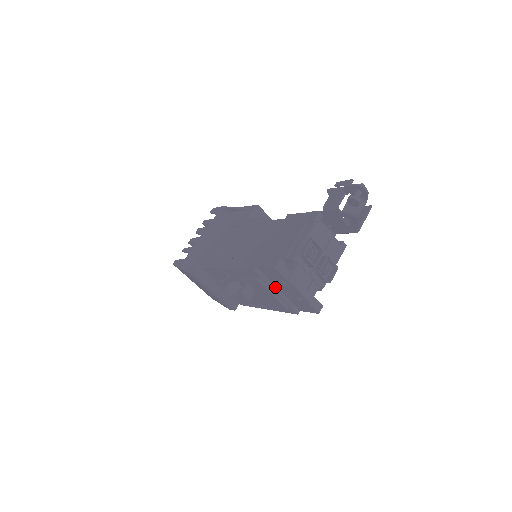
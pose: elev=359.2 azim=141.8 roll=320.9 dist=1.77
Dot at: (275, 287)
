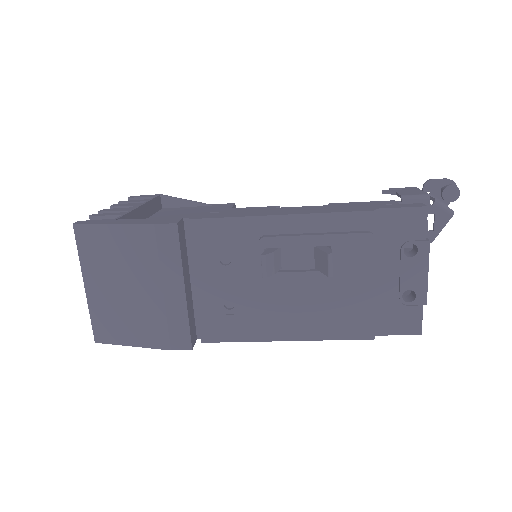
Dot at: occluded
